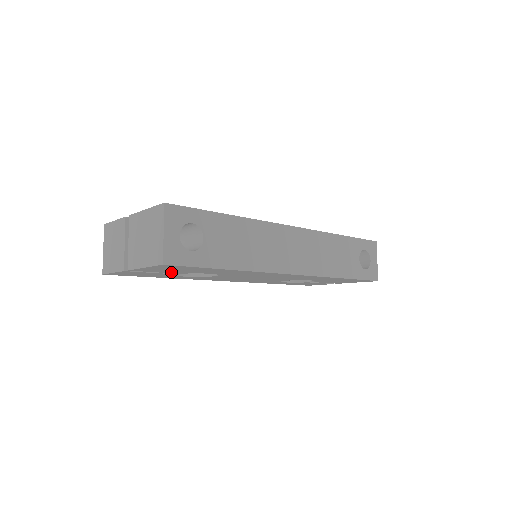
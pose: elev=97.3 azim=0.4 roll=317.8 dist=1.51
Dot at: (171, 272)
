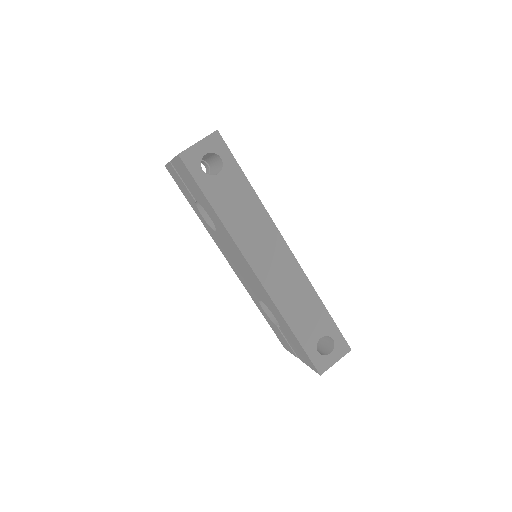
Dot at: (191, 190)
